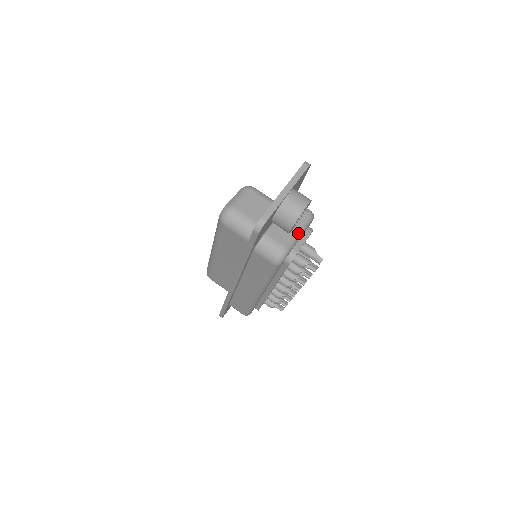
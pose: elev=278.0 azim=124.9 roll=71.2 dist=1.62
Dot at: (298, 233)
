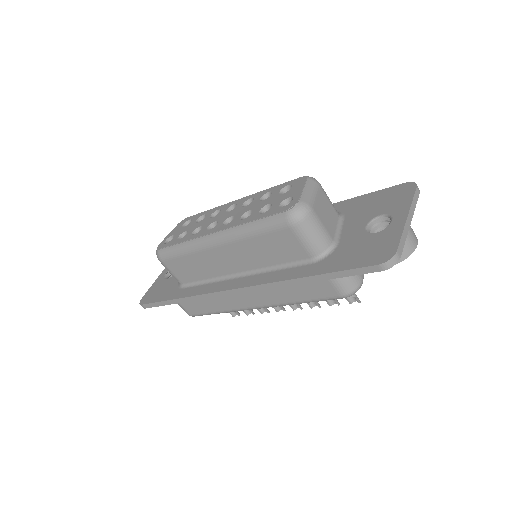
Dot at: occluded
